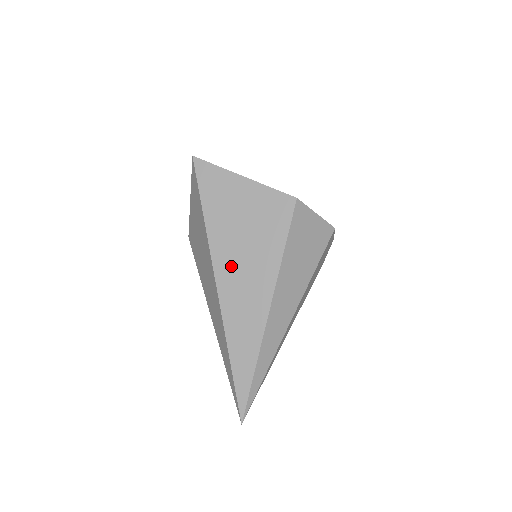
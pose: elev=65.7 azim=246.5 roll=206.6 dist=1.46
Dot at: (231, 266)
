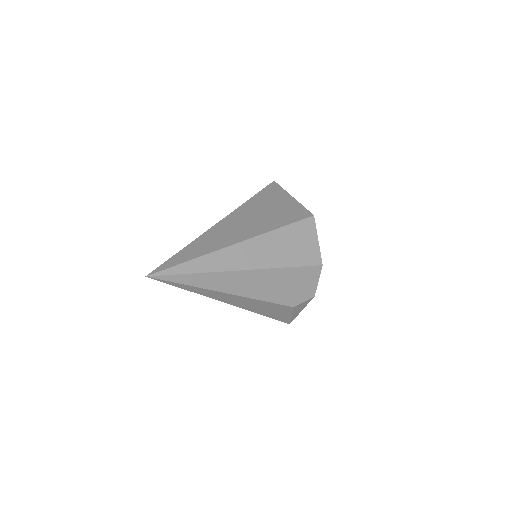
Dot at: (241, 218)
